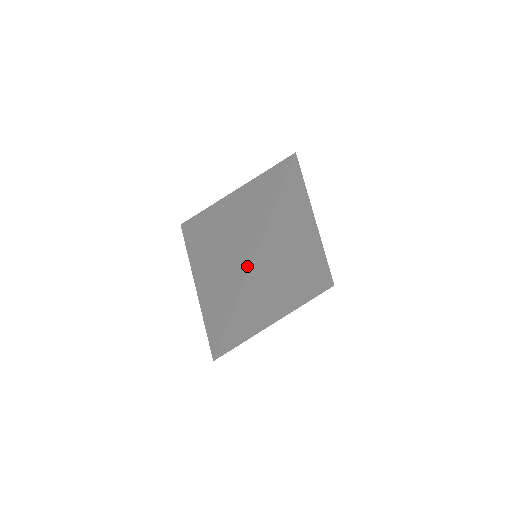
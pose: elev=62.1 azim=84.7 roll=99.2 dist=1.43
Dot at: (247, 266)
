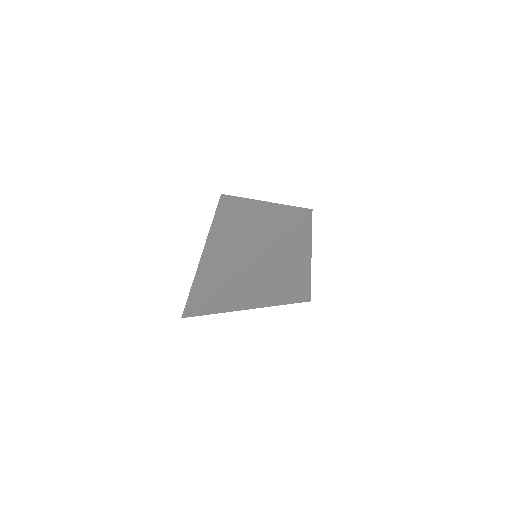
Dot at: (236, 269)
